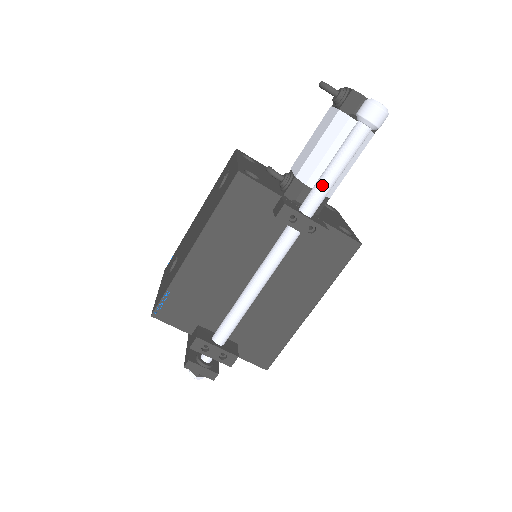
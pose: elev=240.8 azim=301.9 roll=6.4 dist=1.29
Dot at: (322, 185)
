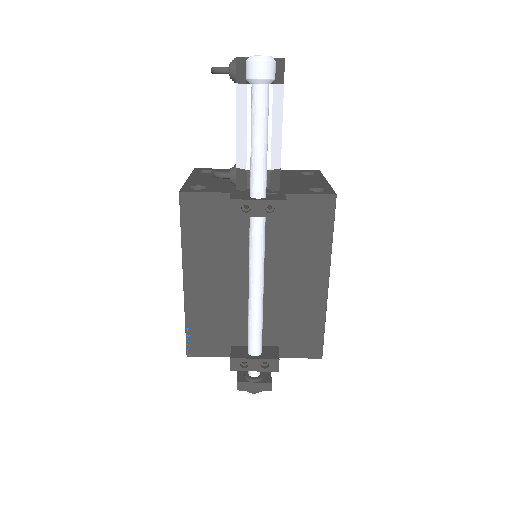
Dot at: (254, 163)
